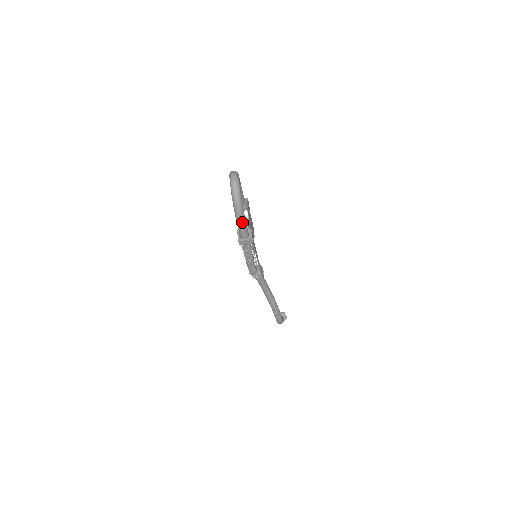
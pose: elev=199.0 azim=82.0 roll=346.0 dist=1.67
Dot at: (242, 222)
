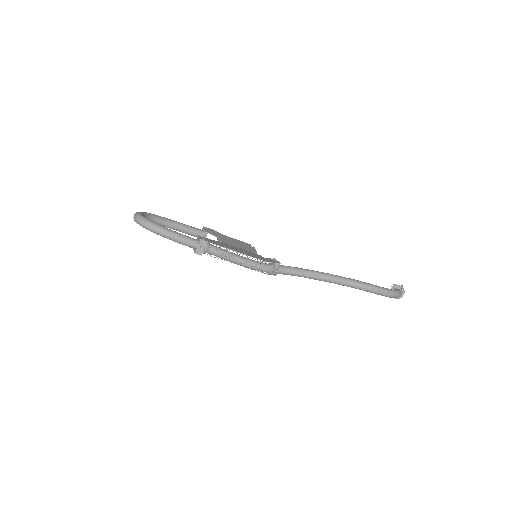
Dot at: (173, 235)
